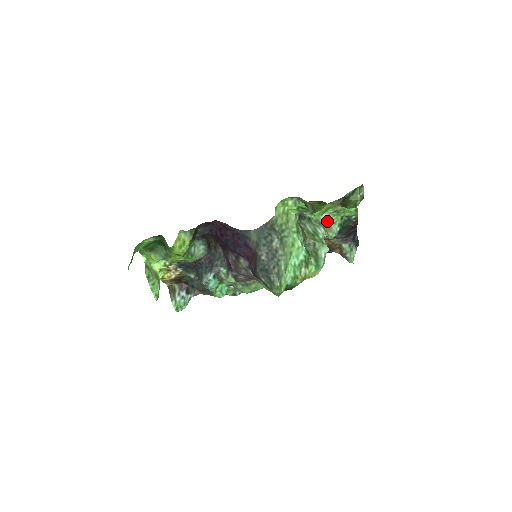
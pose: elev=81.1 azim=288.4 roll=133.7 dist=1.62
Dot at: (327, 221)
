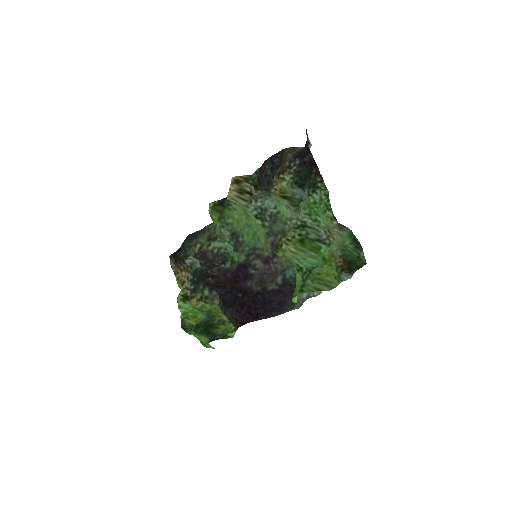
Dot at: (299, 211)
